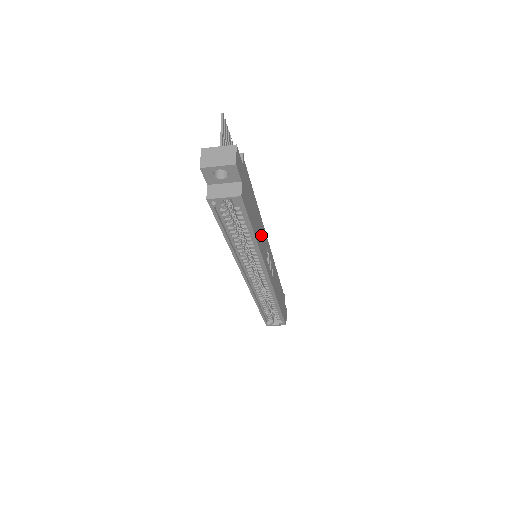
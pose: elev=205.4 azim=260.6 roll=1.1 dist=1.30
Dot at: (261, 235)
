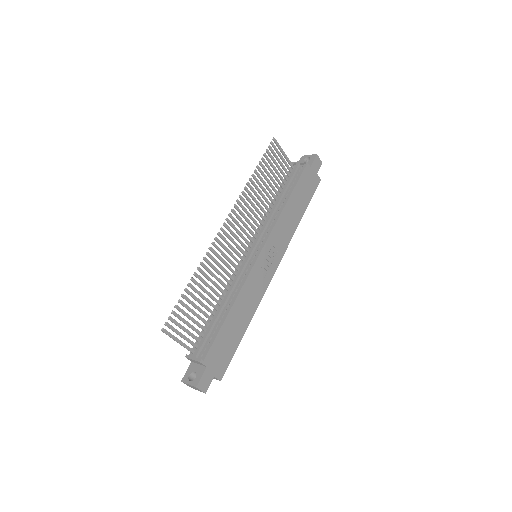
Dot at: (247, 301)
